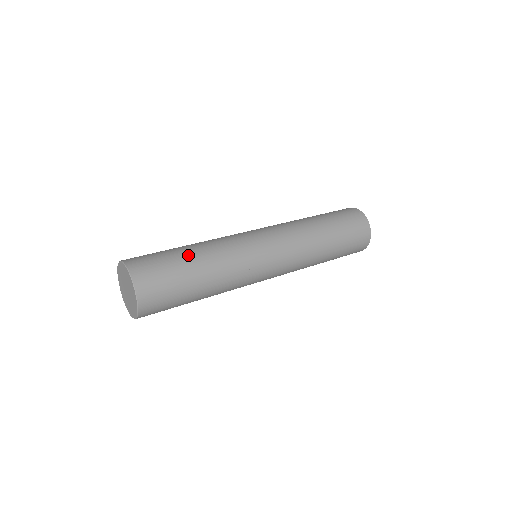
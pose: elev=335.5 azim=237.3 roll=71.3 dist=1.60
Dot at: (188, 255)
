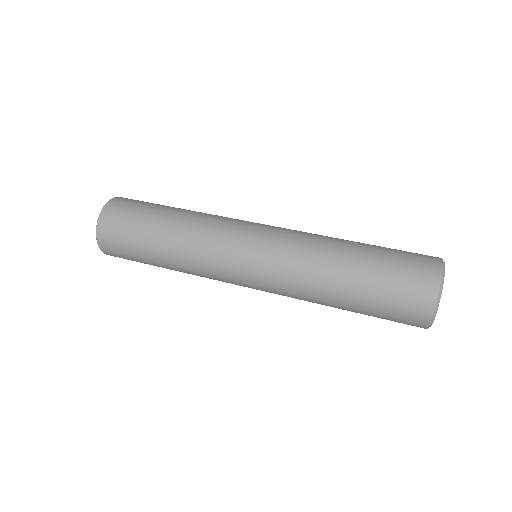
Dot at: (172, 207)
